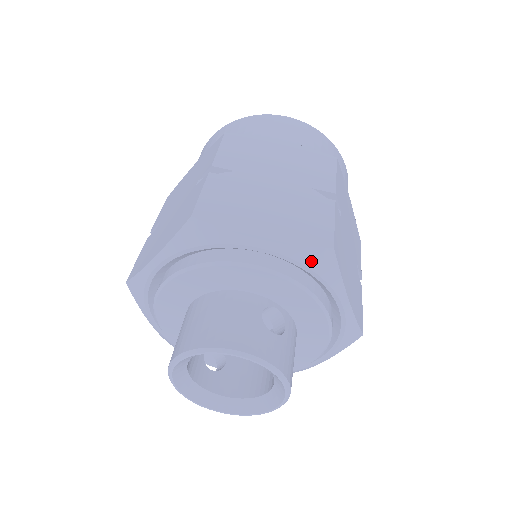
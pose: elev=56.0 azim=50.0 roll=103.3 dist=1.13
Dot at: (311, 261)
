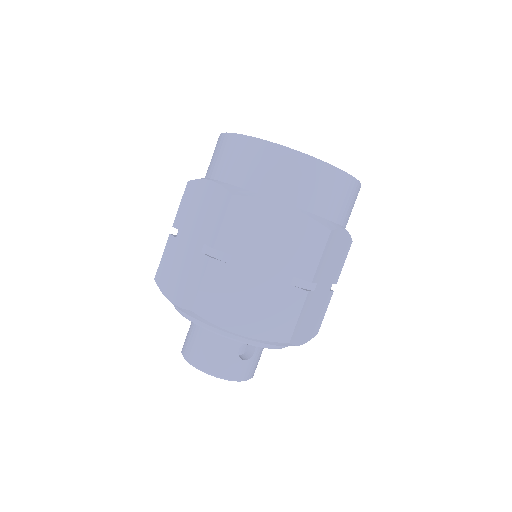
Dot at: (273, 344)
